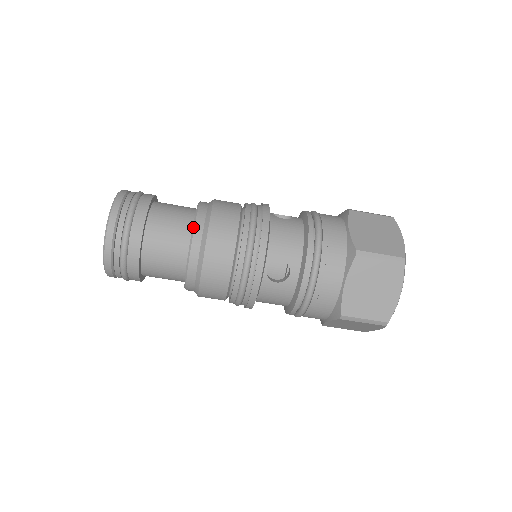
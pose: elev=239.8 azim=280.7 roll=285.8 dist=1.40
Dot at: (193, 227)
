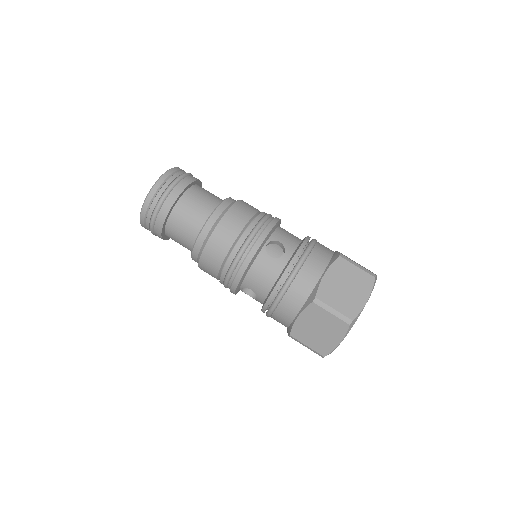
Dot at: (225, 199)
